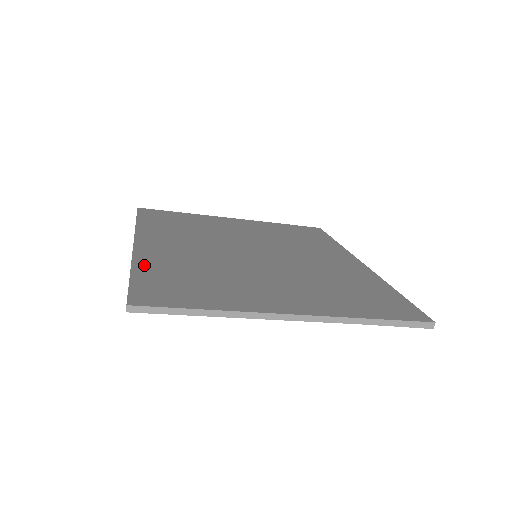
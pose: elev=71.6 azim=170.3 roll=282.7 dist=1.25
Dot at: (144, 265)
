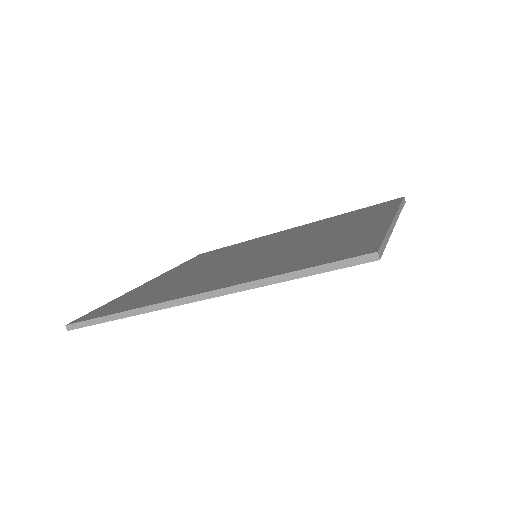
Dot at: (270, 273)
